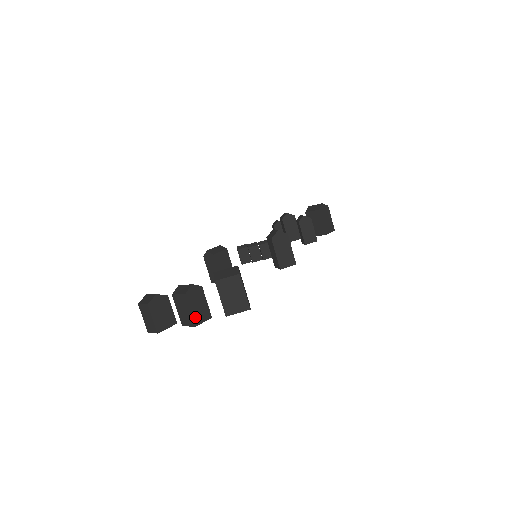
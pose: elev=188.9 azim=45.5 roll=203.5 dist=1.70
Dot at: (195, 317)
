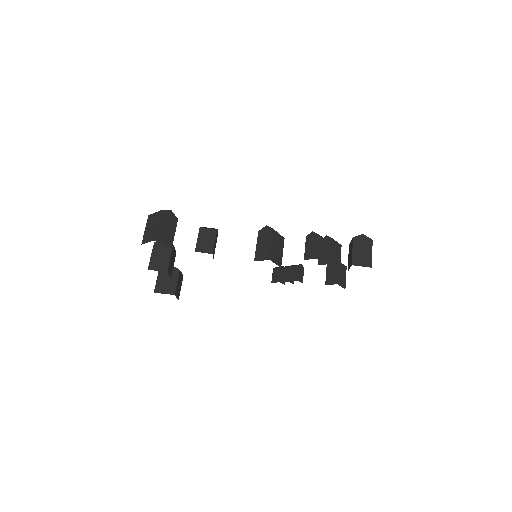
Dot at: (152, 263)
